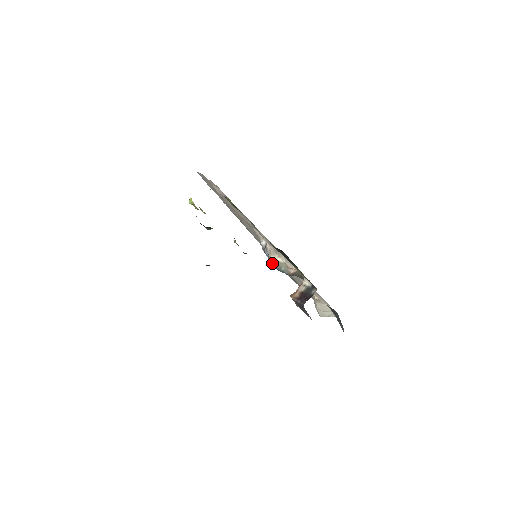
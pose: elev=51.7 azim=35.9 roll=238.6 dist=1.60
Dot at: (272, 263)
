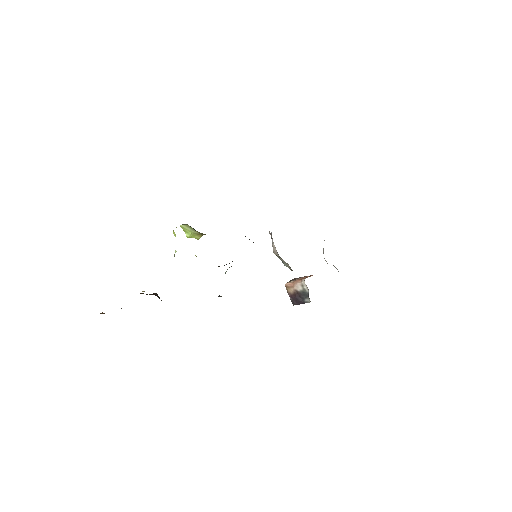
Dot at: occluded
